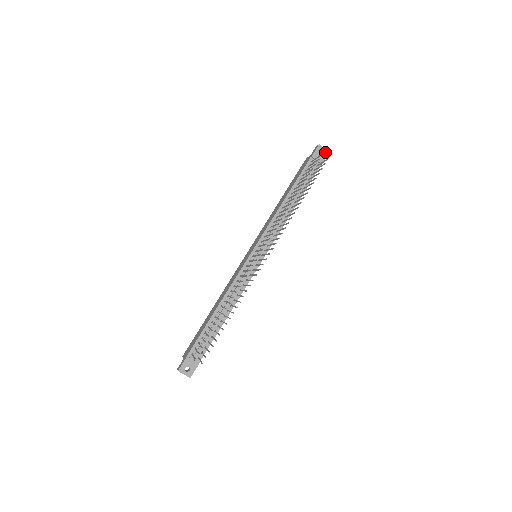
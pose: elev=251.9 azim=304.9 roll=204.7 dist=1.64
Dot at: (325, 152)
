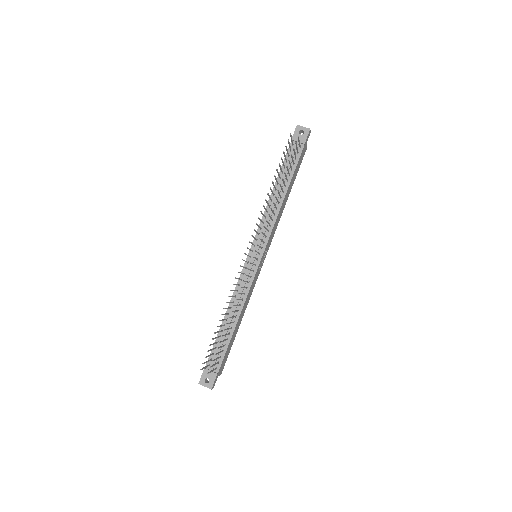
Dot at: (305, 130)
